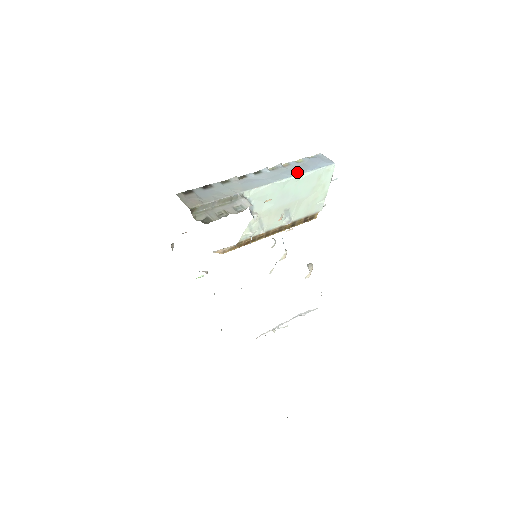
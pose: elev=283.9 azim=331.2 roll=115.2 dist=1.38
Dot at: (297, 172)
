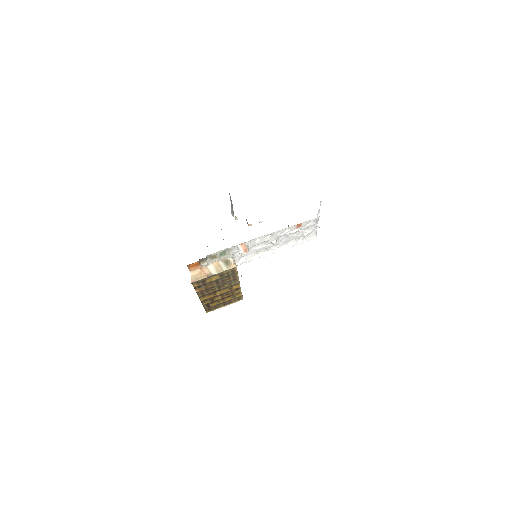
Dot at: occluded
